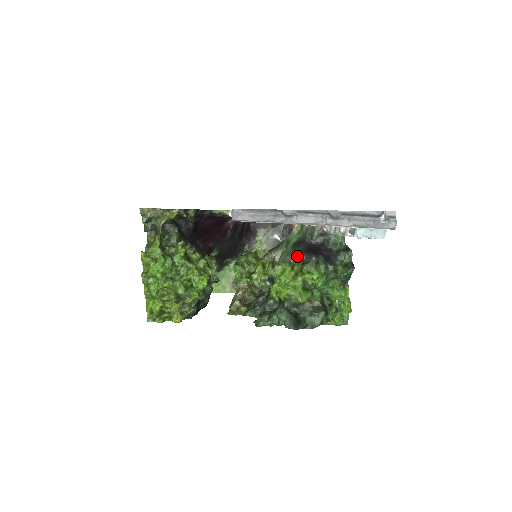
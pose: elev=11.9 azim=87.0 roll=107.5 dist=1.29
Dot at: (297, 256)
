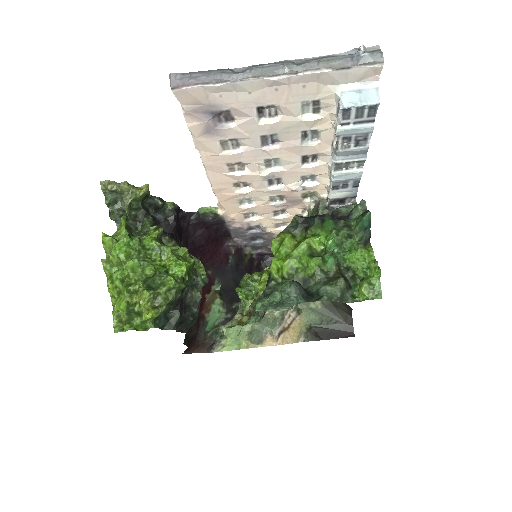
Dot at: (297, 223)
